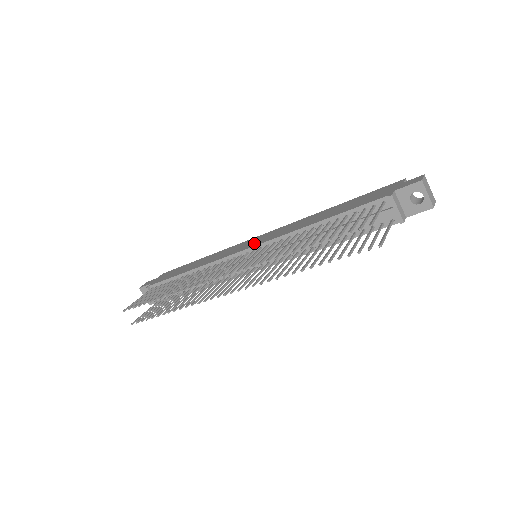
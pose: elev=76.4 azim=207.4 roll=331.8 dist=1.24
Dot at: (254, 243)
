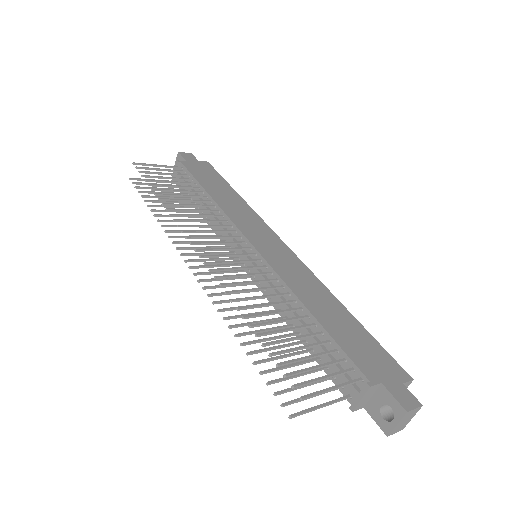
Dot at: (265, 247)
